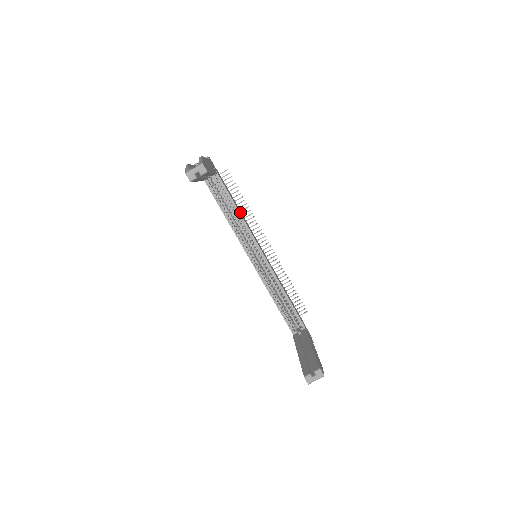
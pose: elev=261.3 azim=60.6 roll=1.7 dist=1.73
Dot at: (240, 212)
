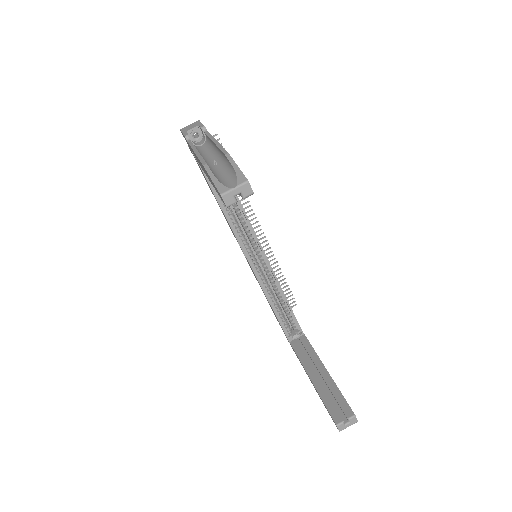
Dot at: occluded
